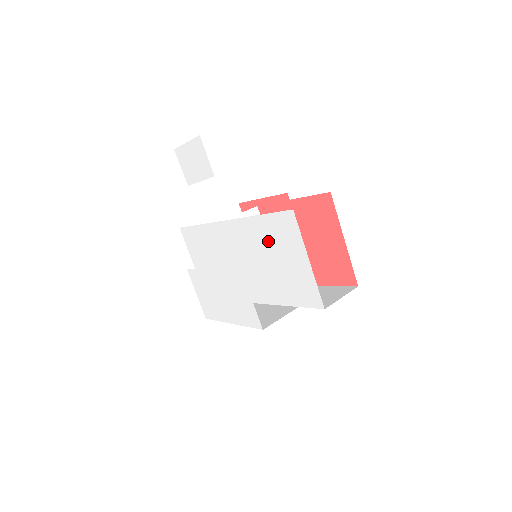
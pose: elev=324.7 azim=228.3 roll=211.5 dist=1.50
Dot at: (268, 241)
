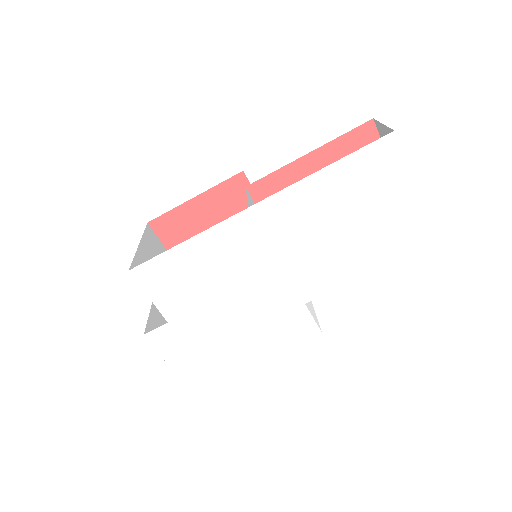
Dot at: (344, 196)
